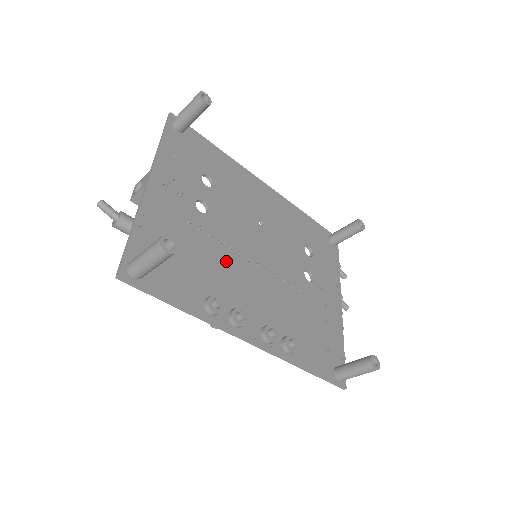
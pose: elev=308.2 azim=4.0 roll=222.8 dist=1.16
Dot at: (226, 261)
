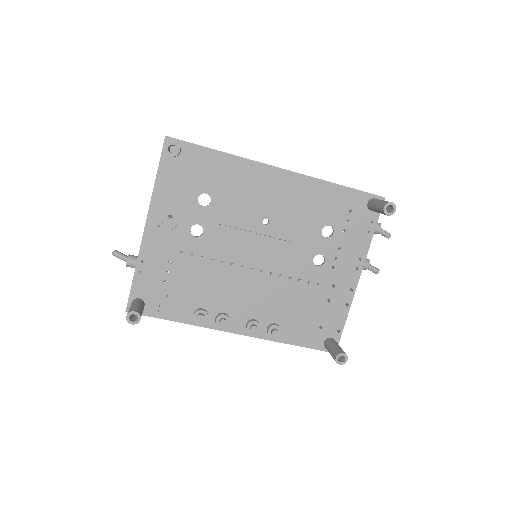
Dot at: (218, 274)
